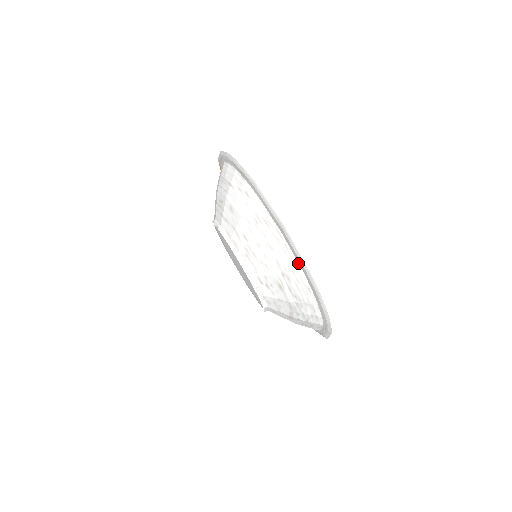
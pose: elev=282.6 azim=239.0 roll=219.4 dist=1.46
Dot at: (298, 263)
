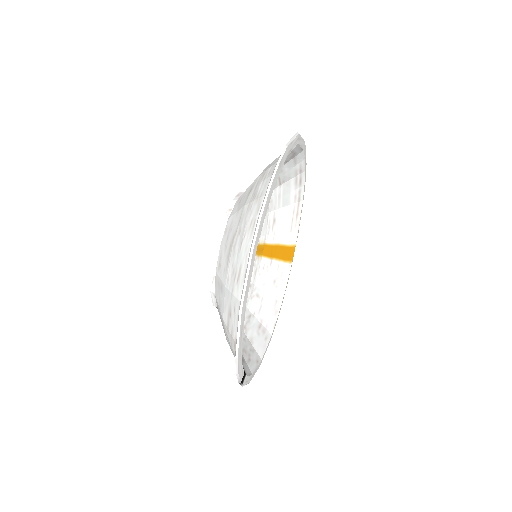
Dot at: occluded
